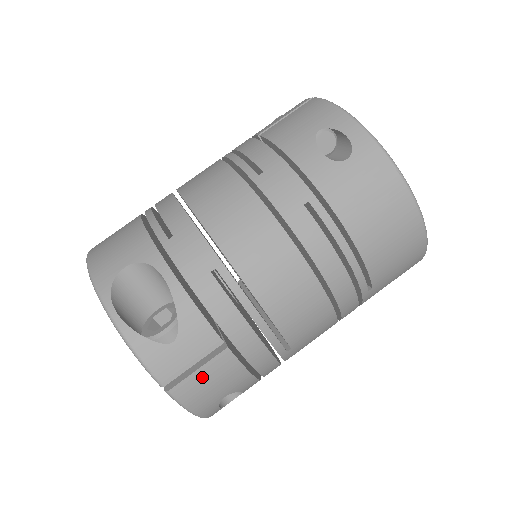
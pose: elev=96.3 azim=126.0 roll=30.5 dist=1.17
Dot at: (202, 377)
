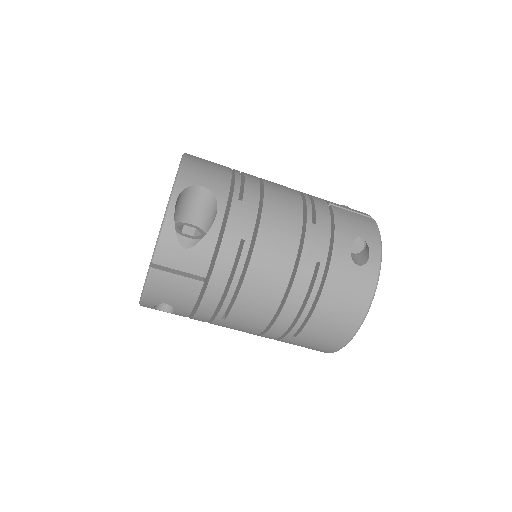
Dot at: (174, 281)
